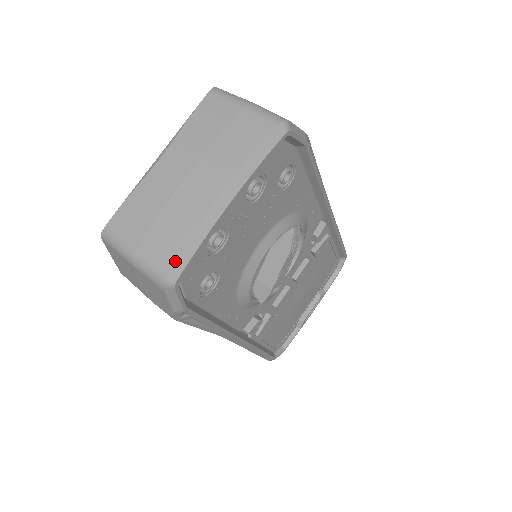
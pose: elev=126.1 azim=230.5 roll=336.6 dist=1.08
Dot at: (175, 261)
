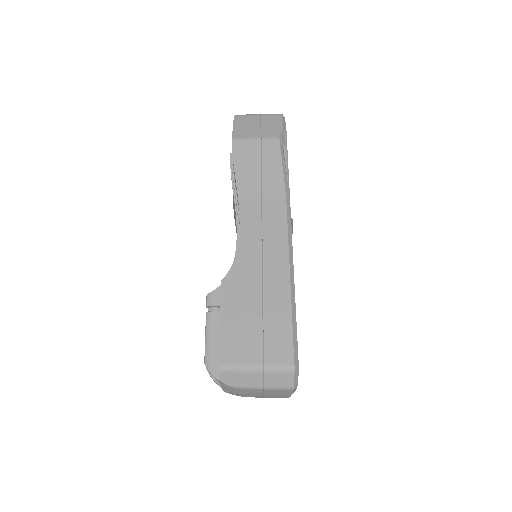
Dot at: occluded
